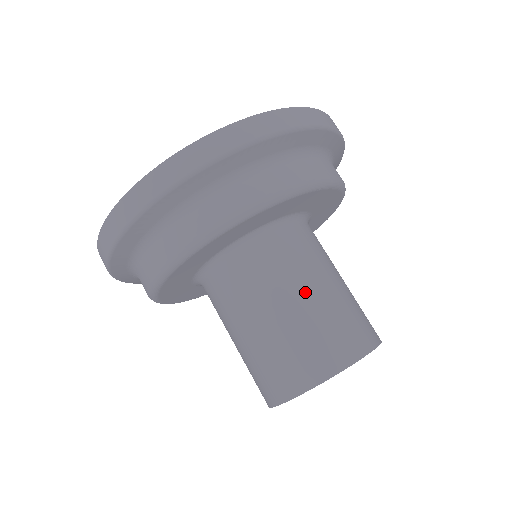
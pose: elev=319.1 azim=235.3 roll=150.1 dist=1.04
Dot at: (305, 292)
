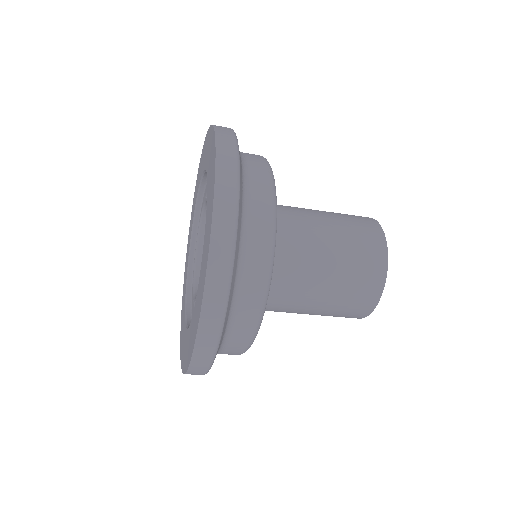
Dot at: (325, 271)
